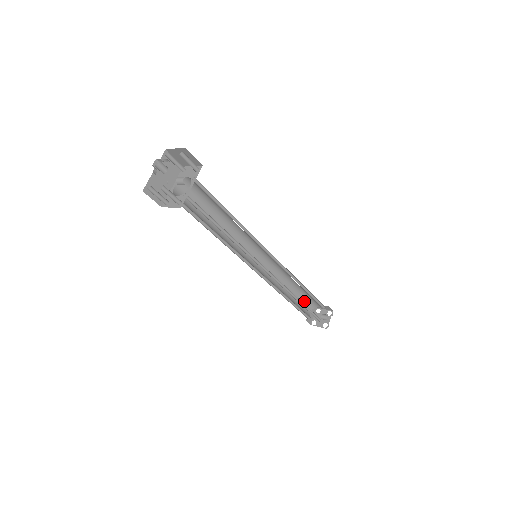
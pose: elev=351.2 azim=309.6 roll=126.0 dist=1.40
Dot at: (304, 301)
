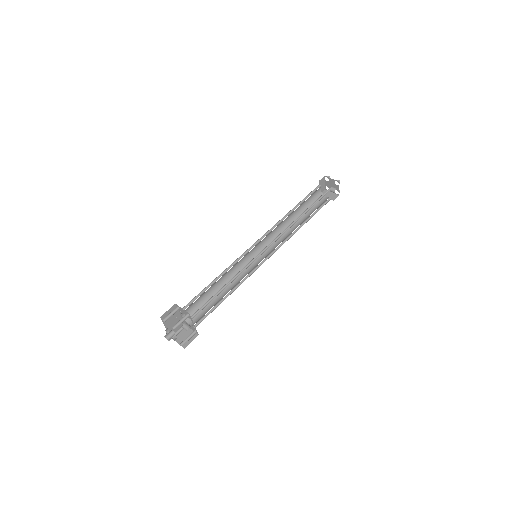
Dot at: (310, 196)
